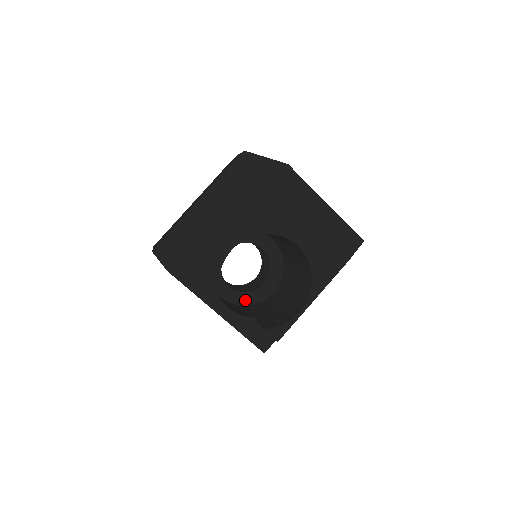
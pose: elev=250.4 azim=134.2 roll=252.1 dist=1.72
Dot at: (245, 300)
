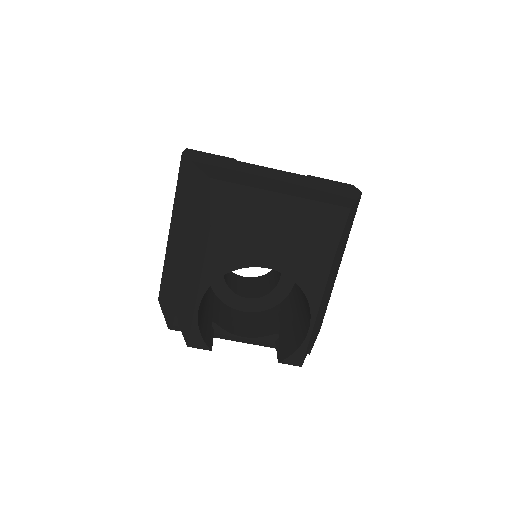
Dot at: (270, 302)
